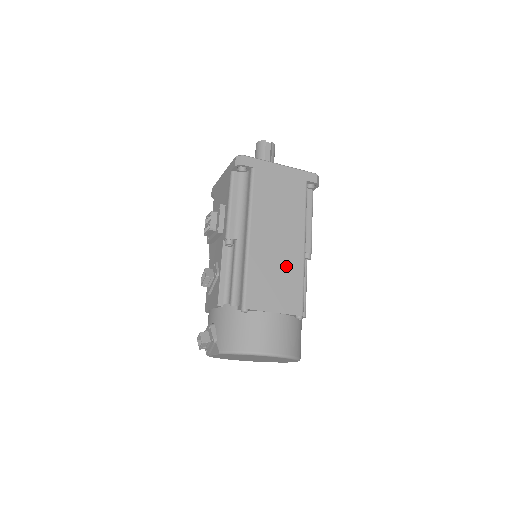
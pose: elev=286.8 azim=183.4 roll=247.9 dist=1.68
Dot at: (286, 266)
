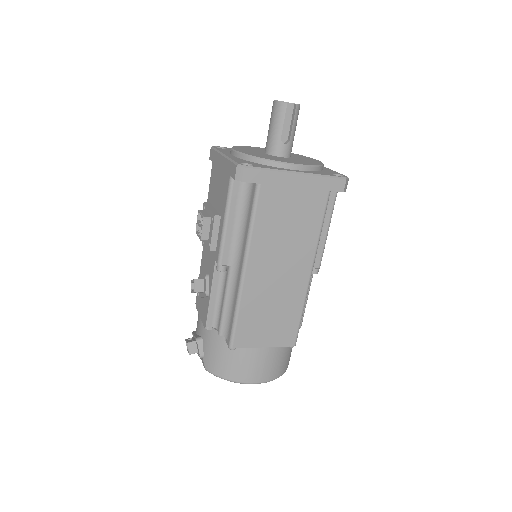
Dot at: (285, 300)
